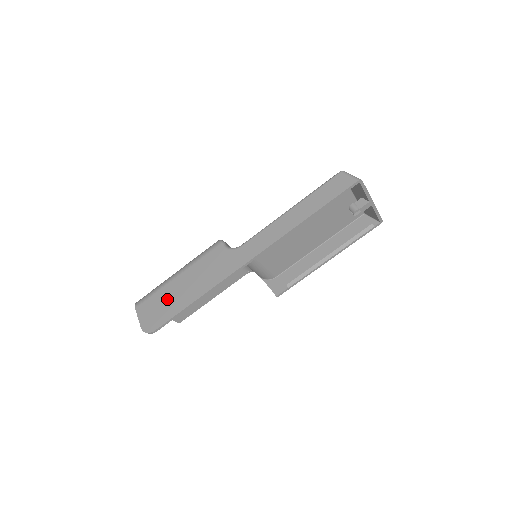
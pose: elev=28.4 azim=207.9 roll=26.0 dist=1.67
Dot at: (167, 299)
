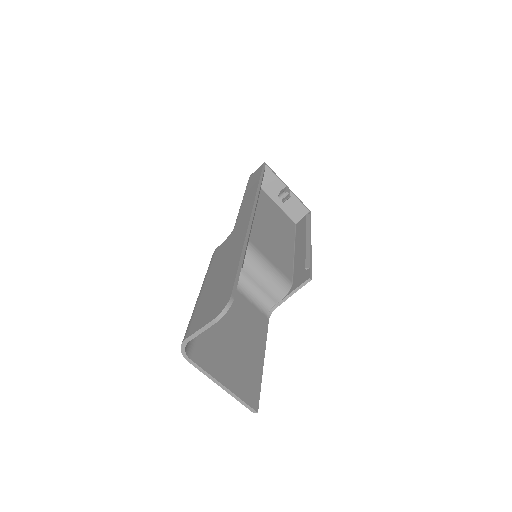
Dot at: (213, 291)
